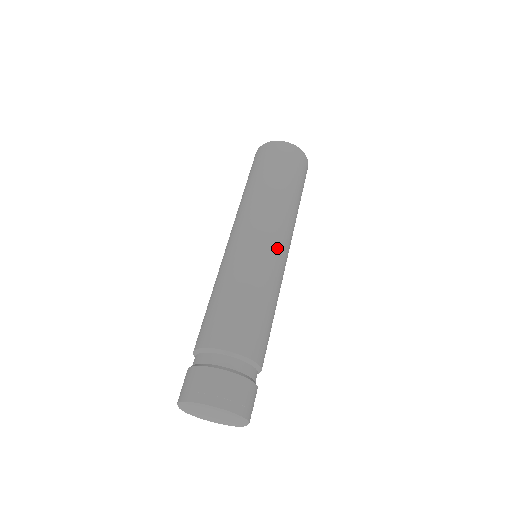
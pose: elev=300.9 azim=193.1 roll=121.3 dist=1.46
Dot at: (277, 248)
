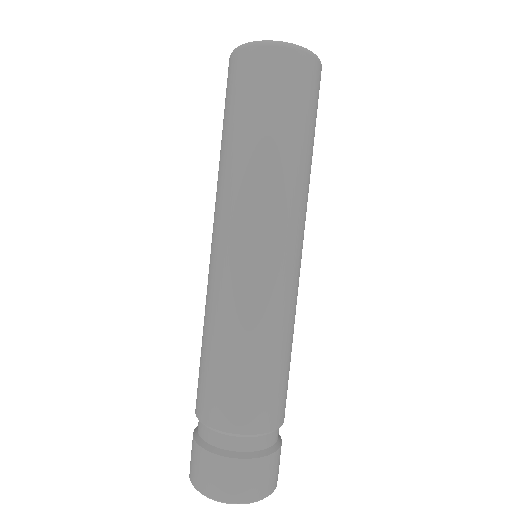
Dot at: (245, 258)
